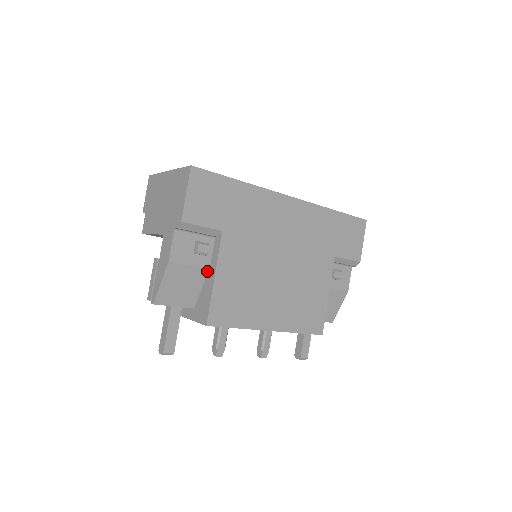
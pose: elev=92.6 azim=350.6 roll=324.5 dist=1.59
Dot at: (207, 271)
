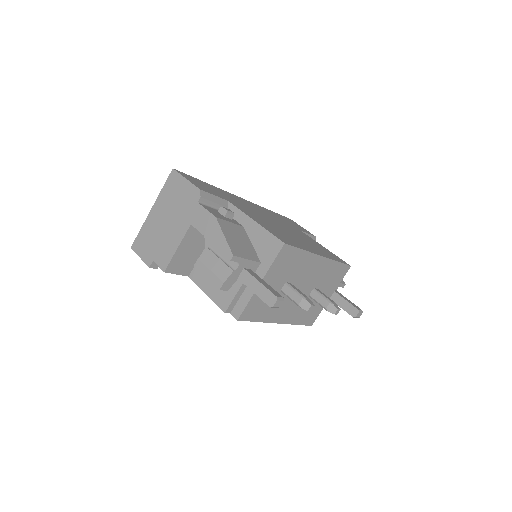
Dot at: (244, 229)
